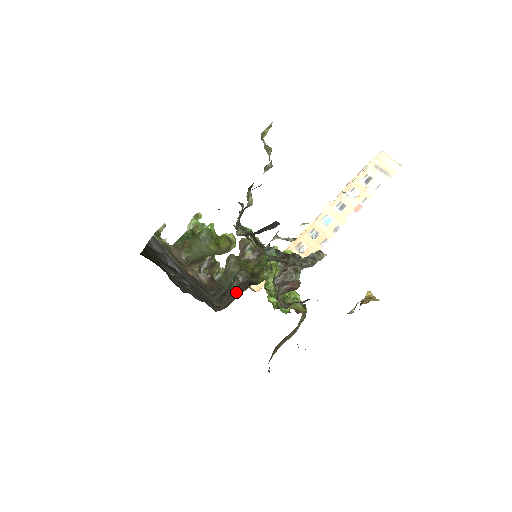
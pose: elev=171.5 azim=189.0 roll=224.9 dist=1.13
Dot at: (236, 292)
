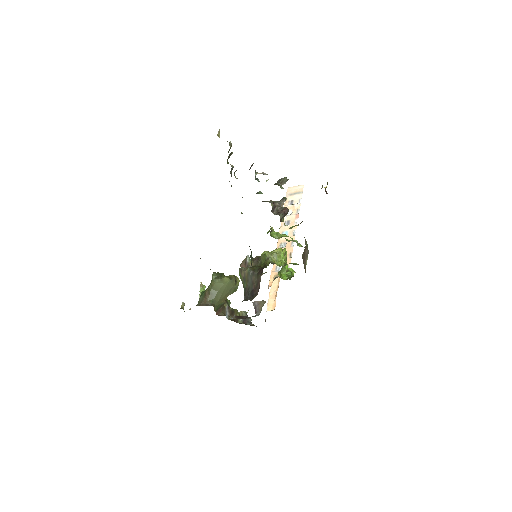
Dot at: (258, 279)
